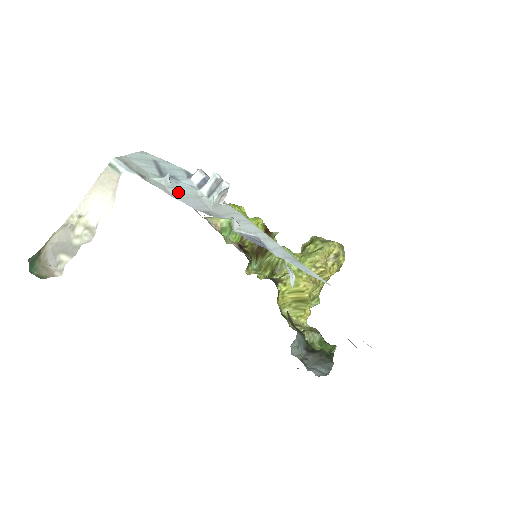
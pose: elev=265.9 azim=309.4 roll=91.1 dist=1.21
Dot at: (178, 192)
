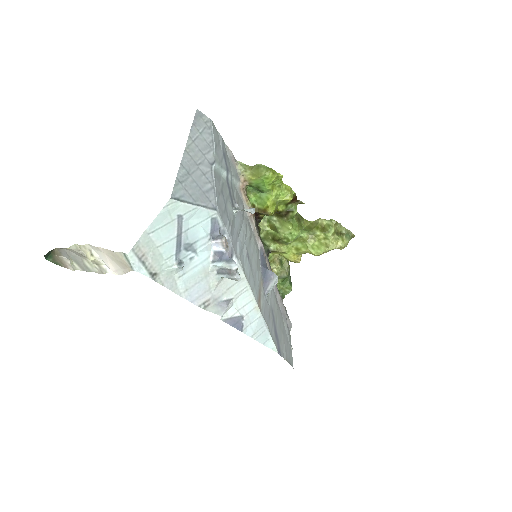
Dot at: (186, 281)
